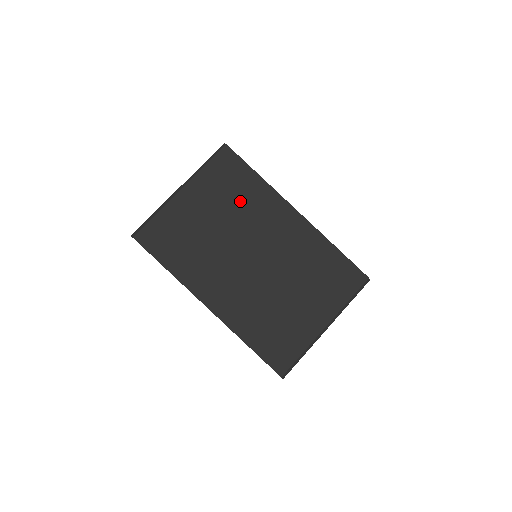
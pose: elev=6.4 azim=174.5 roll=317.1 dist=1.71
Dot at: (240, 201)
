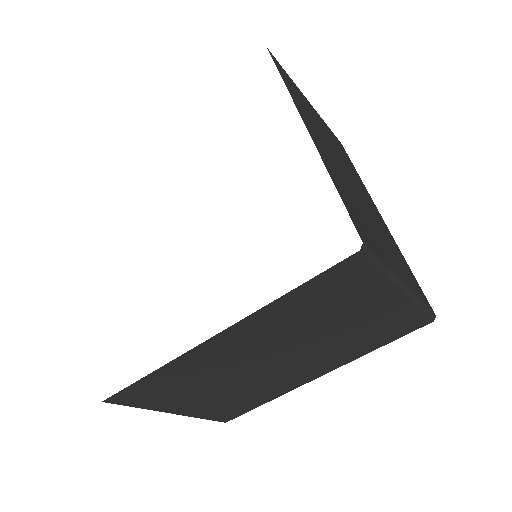
Dot at: (345, 159)
